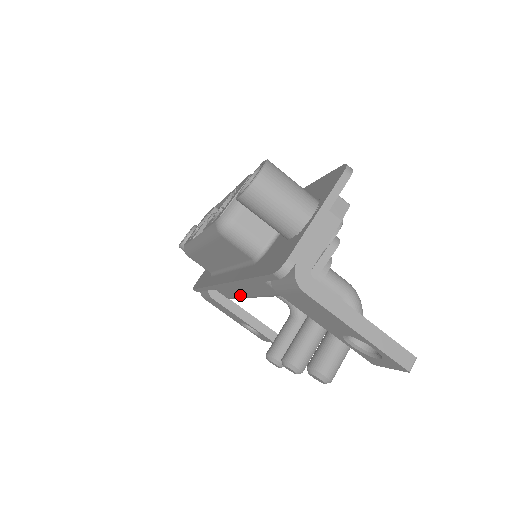
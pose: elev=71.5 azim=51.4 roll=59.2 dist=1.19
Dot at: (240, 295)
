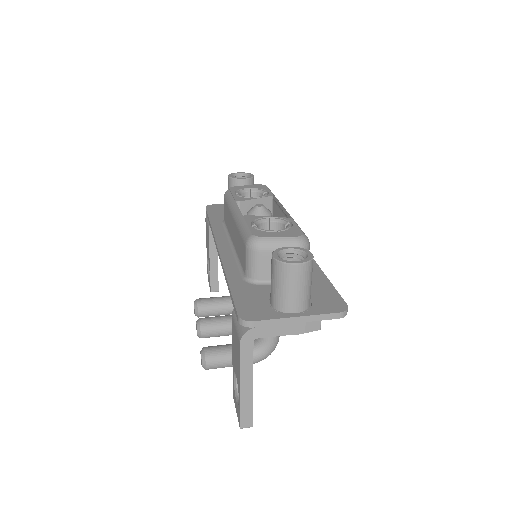
Dot at: occluded
